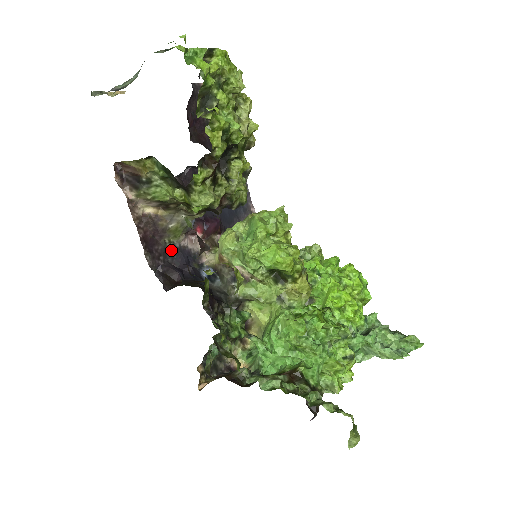
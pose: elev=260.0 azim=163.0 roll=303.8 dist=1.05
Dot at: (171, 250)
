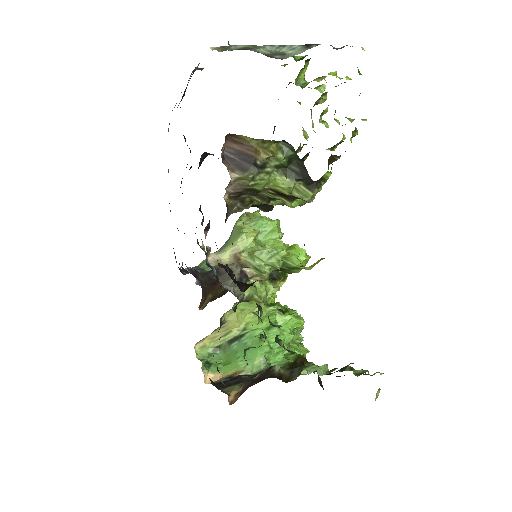
Dot at: occluded
